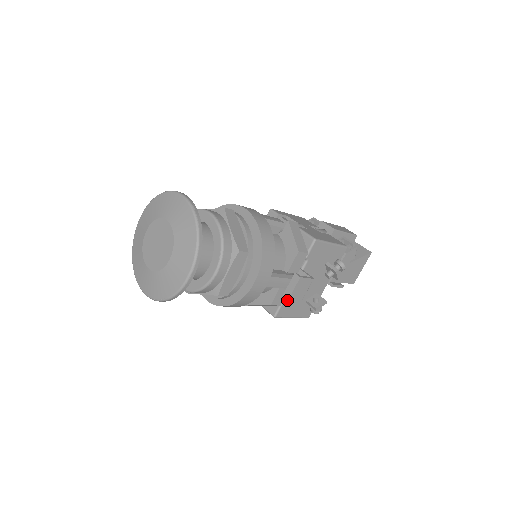
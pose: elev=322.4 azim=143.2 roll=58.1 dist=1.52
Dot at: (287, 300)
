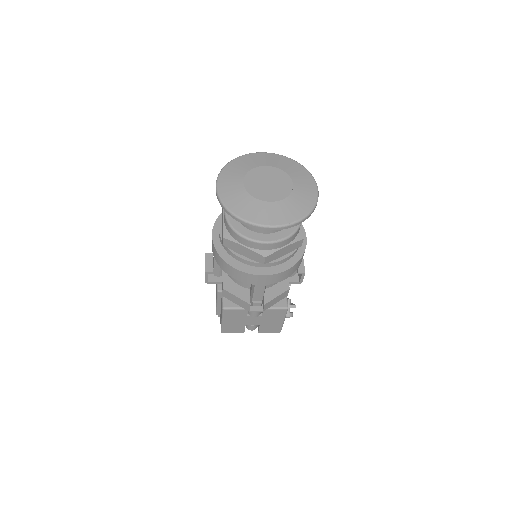
Dot at: occluded
